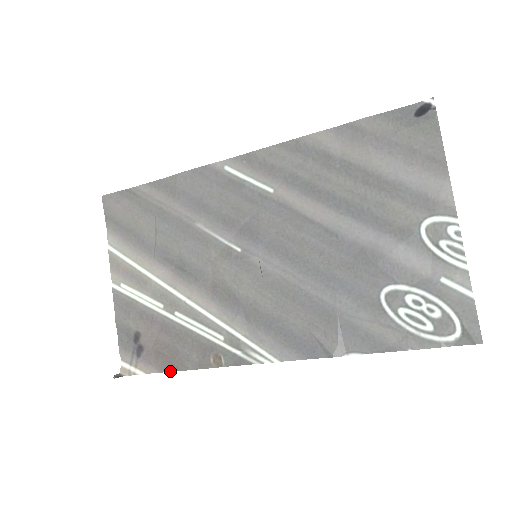
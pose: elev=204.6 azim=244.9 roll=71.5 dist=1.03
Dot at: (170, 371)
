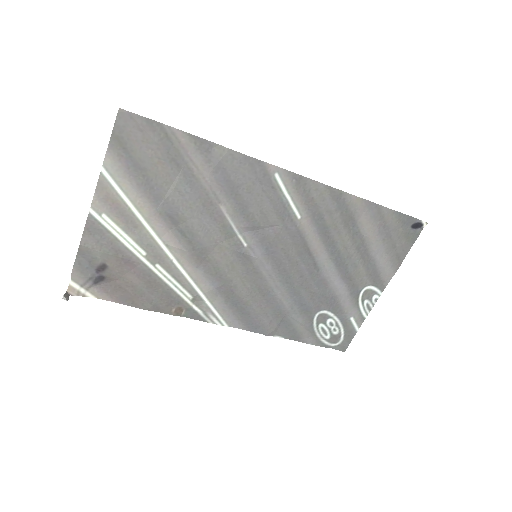
Dot at: (127, 305)
